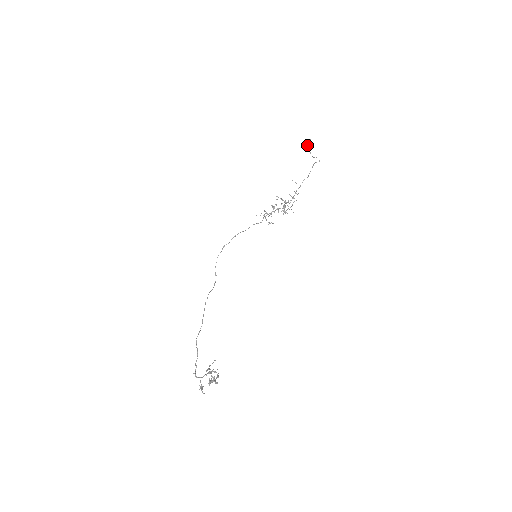
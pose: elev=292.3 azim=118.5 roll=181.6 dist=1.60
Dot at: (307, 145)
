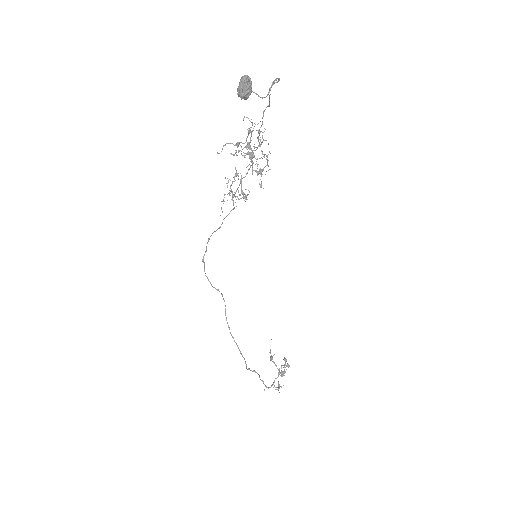
Dot at: (246, 98)
